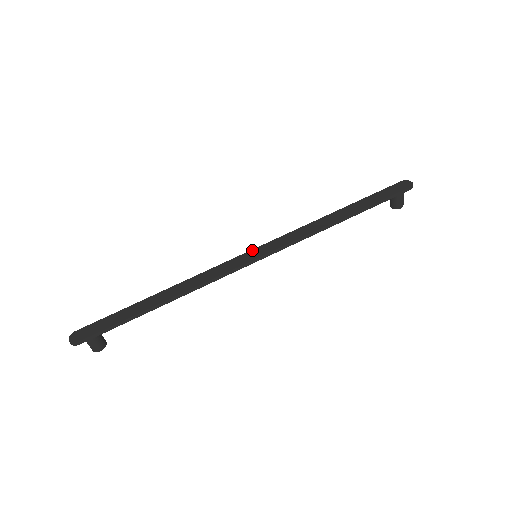
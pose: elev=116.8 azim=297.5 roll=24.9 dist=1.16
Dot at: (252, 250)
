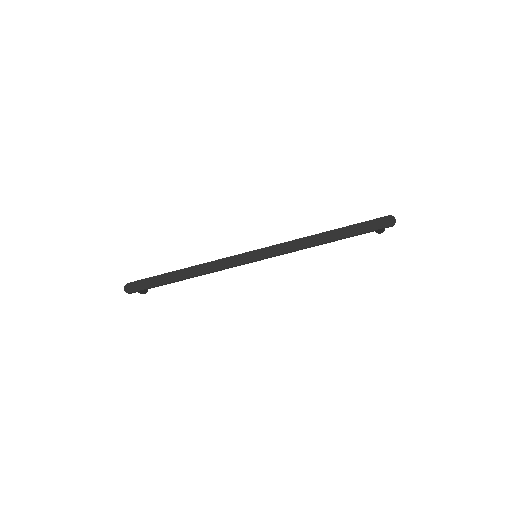
Dot at: (254, 251)
